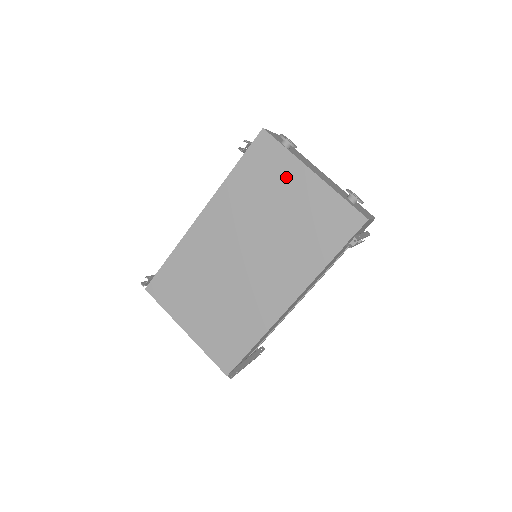
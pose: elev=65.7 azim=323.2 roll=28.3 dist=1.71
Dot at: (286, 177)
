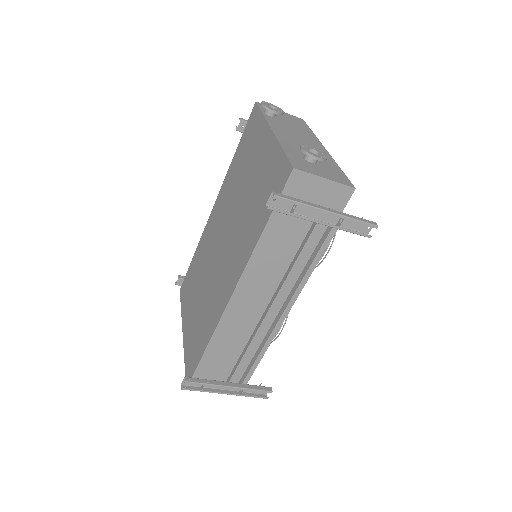
Dot at: (257, 145)
